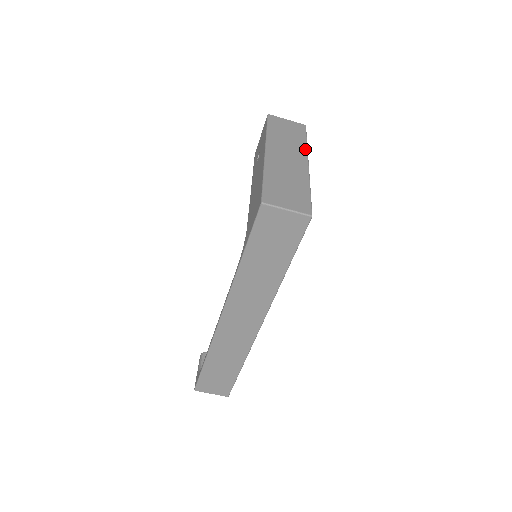
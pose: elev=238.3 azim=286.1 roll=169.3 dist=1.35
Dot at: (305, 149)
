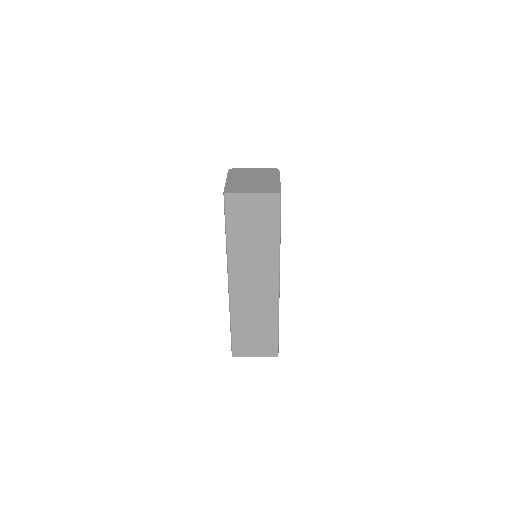
Dot at: (276, 257)
